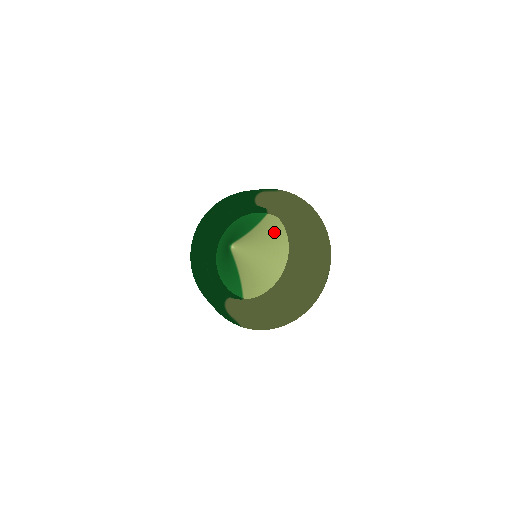
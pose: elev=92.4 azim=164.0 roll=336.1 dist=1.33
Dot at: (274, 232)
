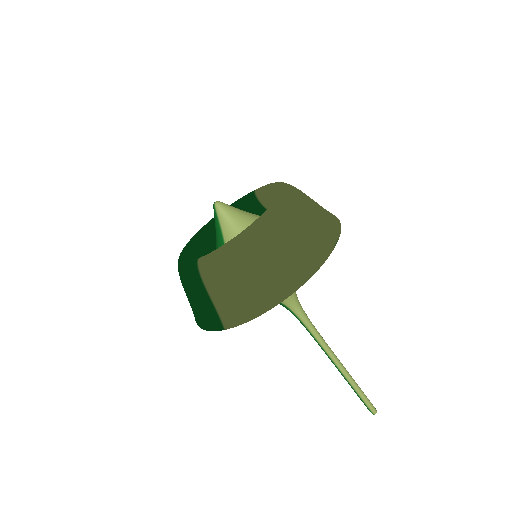
Dot at: occluded
